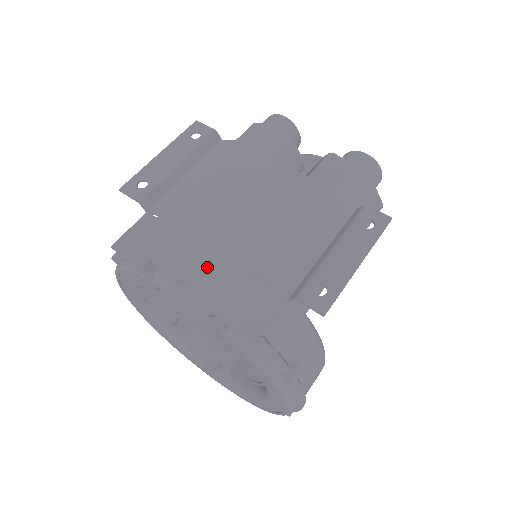
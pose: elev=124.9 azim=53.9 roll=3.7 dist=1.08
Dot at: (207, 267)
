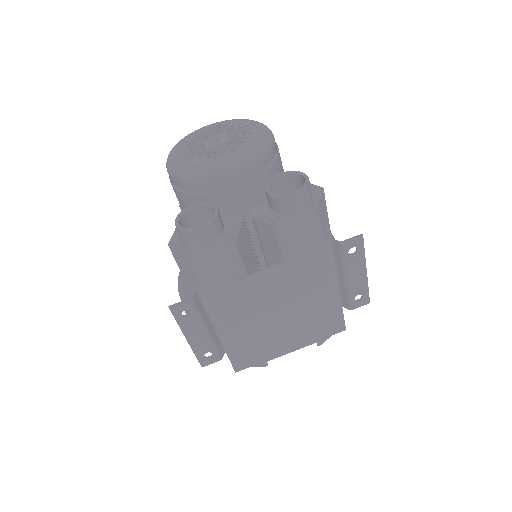
Dot at: (296, 340)
